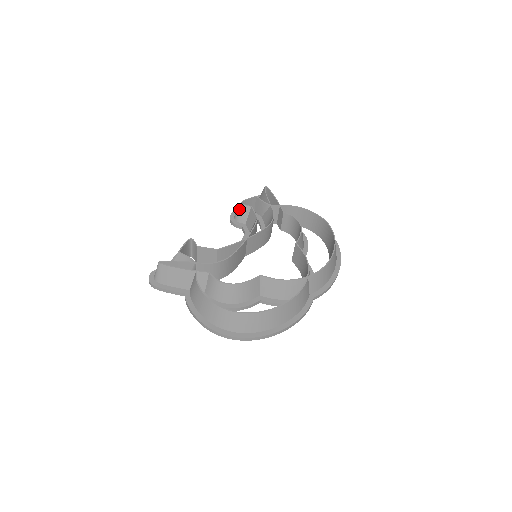
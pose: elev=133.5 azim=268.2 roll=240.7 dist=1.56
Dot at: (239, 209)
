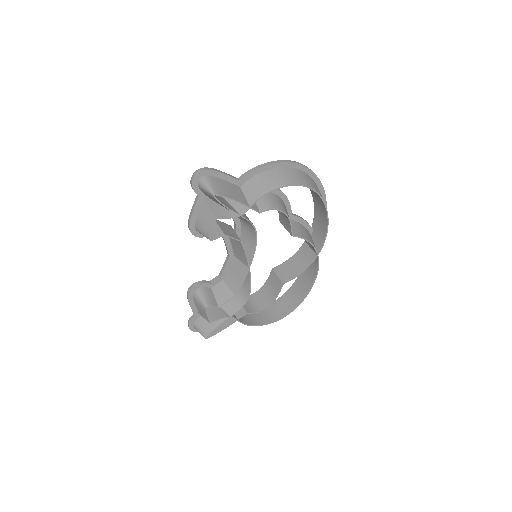
Dot at: occluded
